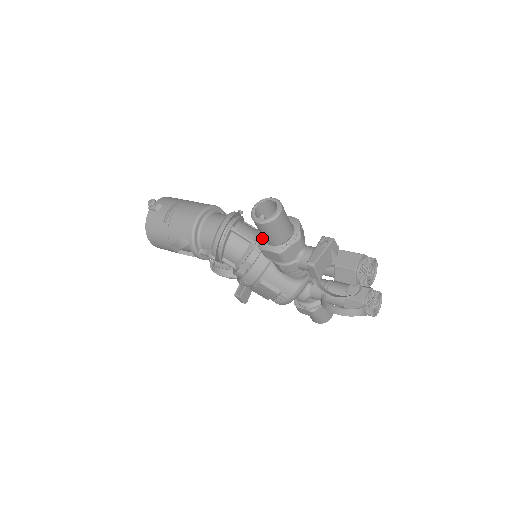
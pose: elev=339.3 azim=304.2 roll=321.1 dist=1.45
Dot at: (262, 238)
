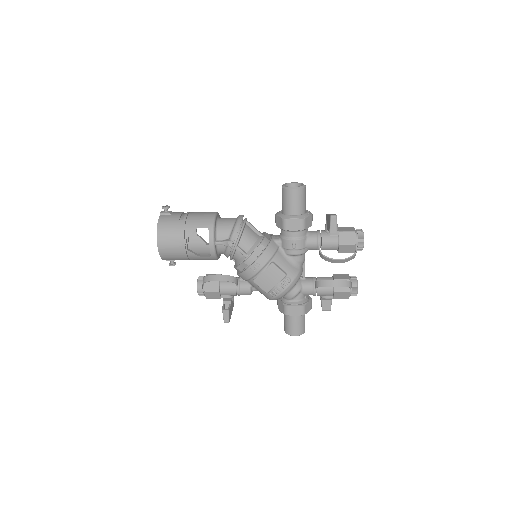
Dot at: (284, 214)
